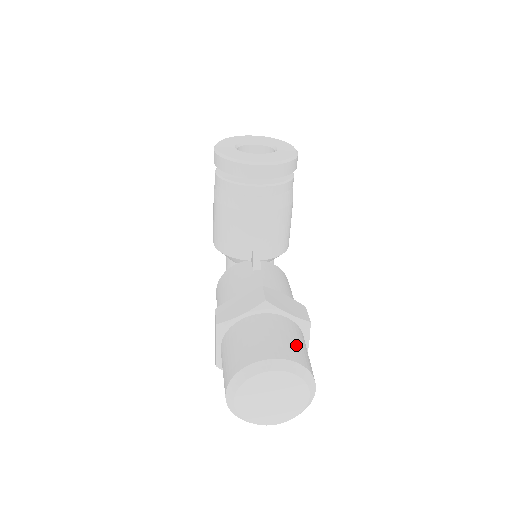
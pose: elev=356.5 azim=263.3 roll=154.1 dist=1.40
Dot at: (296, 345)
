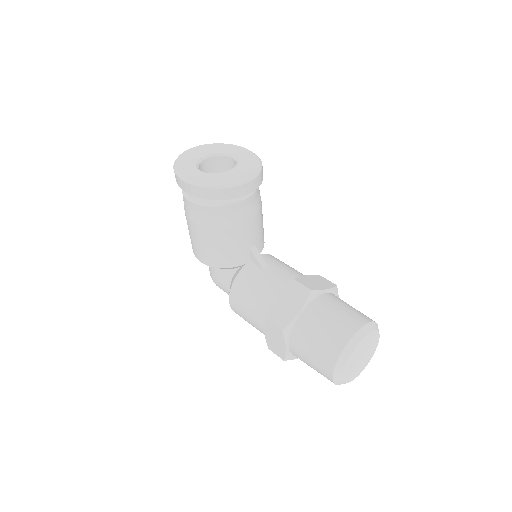
Dot at: (354, 310)
